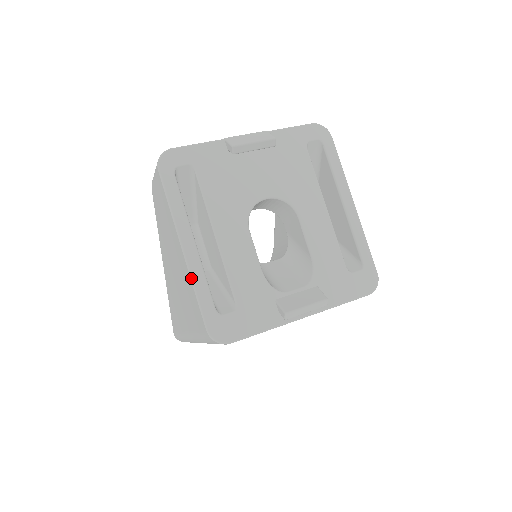
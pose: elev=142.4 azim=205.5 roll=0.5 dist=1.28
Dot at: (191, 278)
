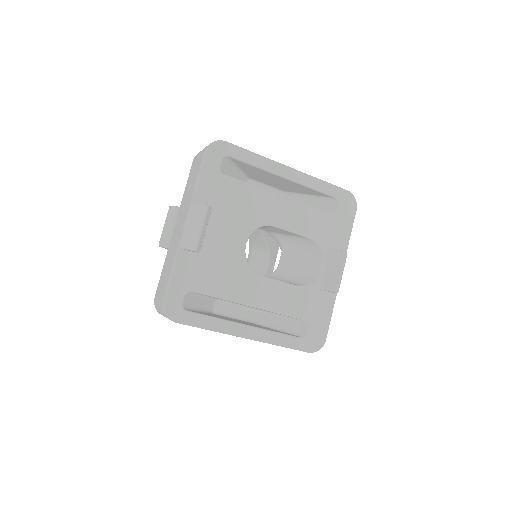
Dot at: occluded
